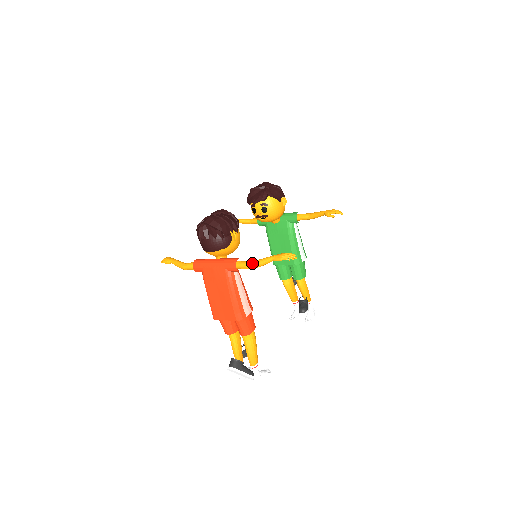
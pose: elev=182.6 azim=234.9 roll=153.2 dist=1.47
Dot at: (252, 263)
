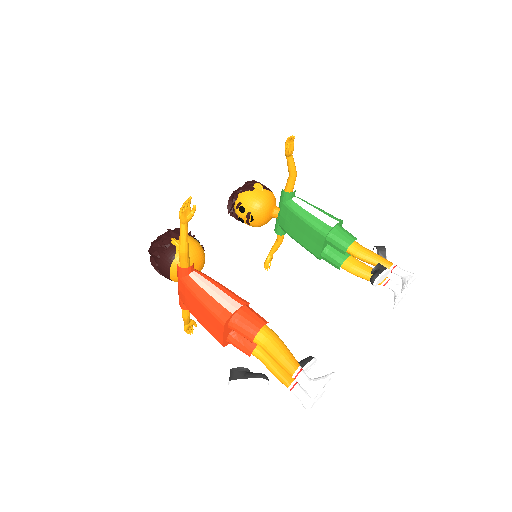
Dot at: occluded
